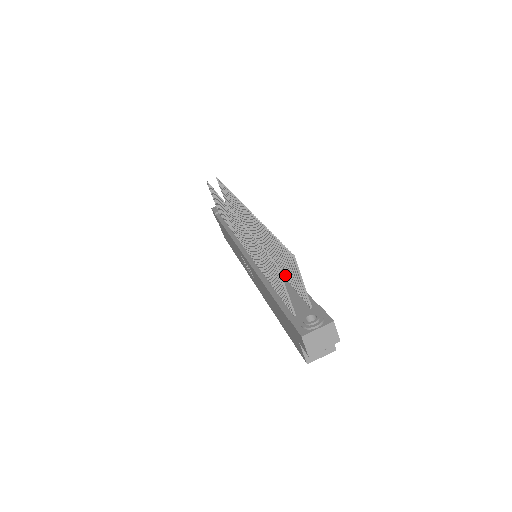
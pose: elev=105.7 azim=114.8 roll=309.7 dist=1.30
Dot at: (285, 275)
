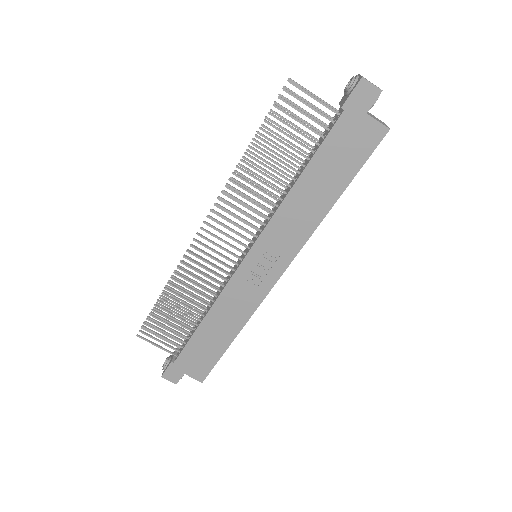
Dot at: (296, 165)
